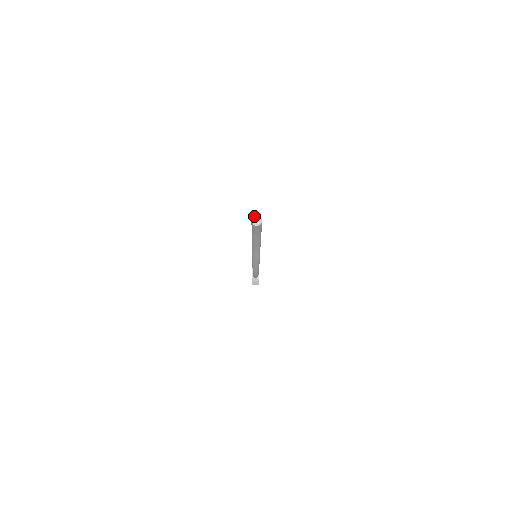
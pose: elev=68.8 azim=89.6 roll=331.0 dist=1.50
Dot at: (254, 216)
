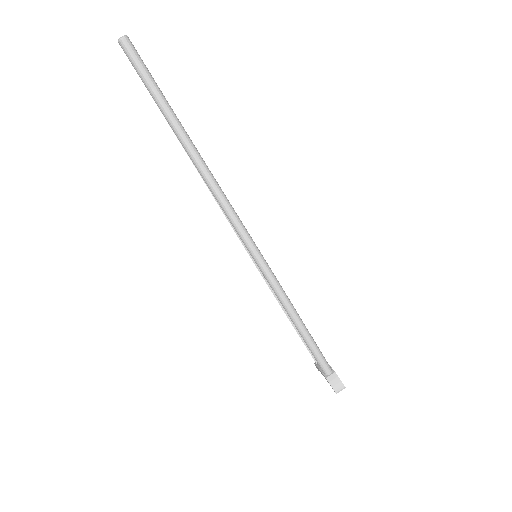
Dot at: (120, 41)
